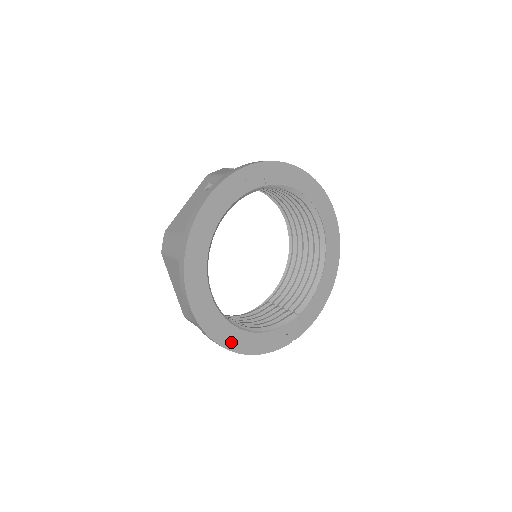
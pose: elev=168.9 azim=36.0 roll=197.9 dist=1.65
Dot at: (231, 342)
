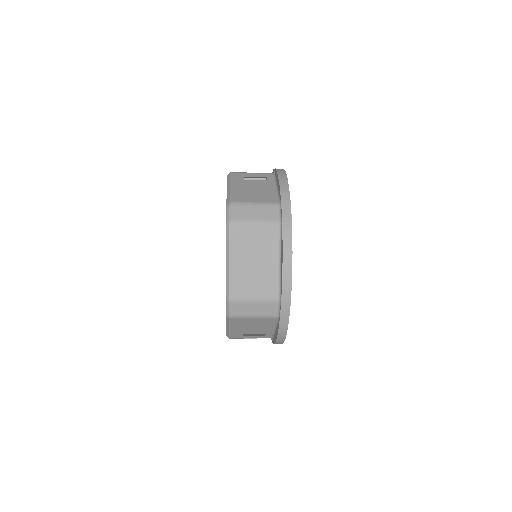
Dot at: occluded
